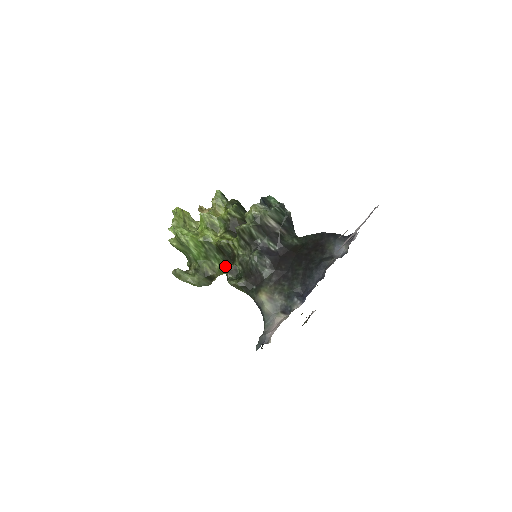
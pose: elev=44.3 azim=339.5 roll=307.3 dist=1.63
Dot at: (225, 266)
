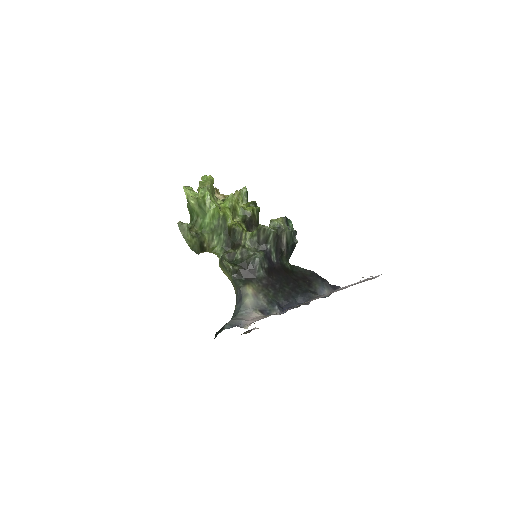
Dot at: (221, 247)
